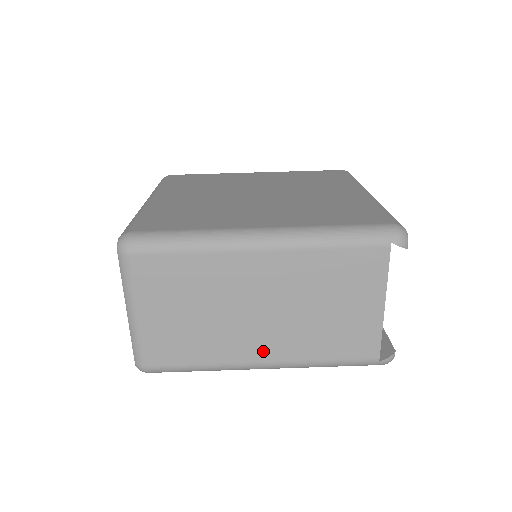
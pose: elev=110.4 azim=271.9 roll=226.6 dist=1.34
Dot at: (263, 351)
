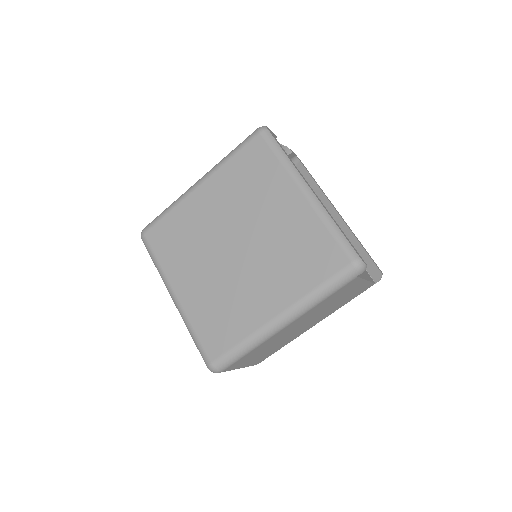
Dot at: (311, 326)
